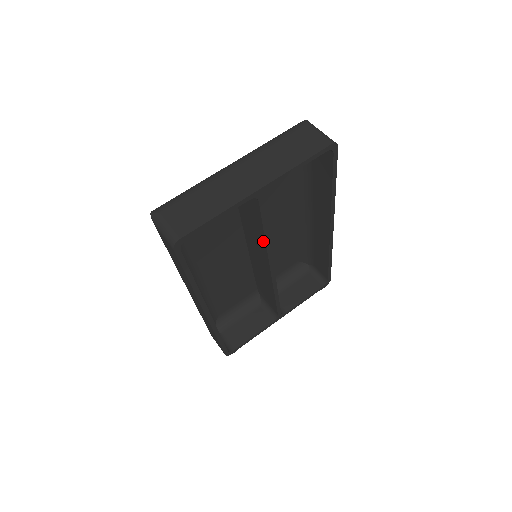
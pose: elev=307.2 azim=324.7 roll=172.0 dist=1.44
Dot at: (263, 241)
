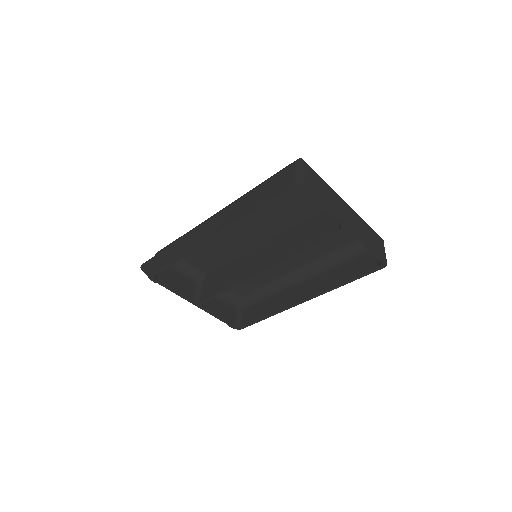
Dot at: (292, 251)
